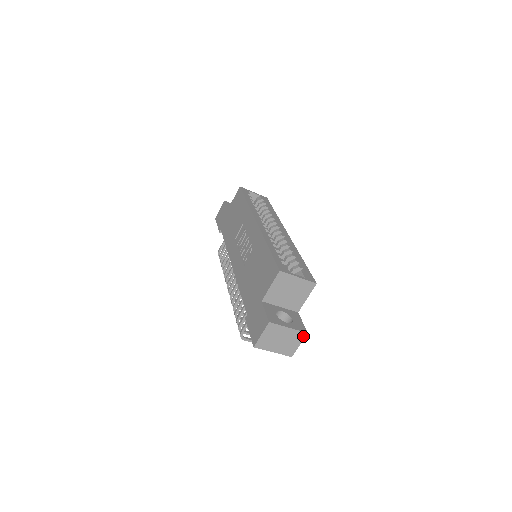
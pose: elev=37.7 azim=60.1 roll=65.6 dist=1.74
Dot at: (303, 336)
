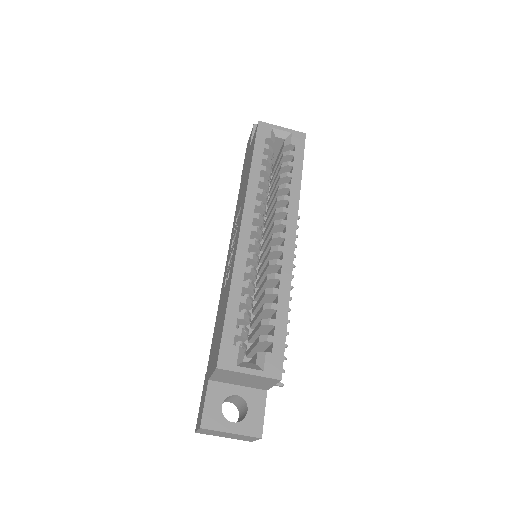
Dot at: (257, 438)
